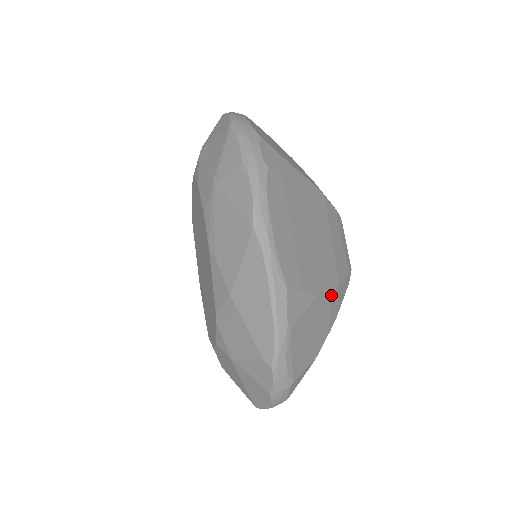
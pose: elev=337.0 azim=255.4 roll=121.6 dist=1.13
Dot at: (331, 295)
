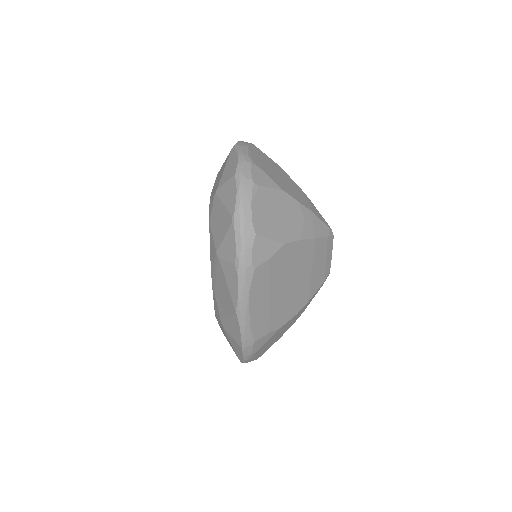
Dot at: (297, 314)
